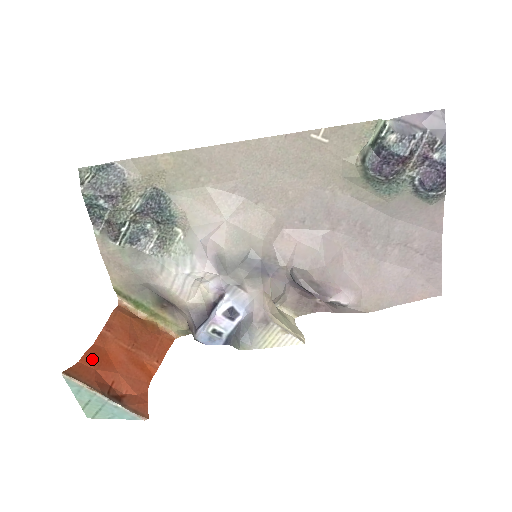
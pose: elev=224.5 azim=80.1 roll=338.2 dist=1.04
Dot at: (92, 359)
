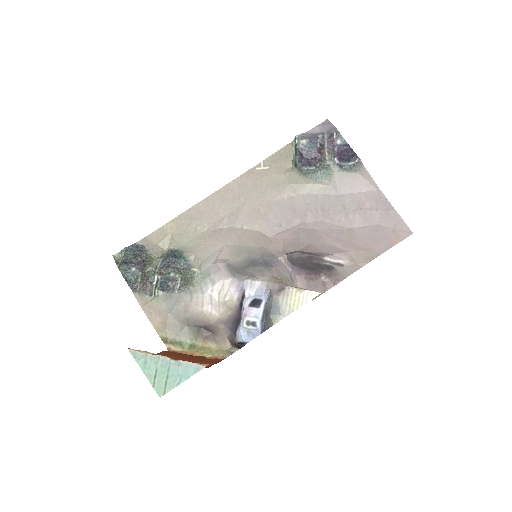
Dot at: occluded
